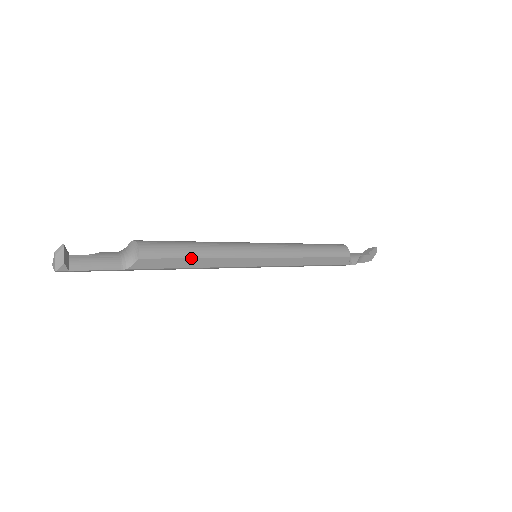
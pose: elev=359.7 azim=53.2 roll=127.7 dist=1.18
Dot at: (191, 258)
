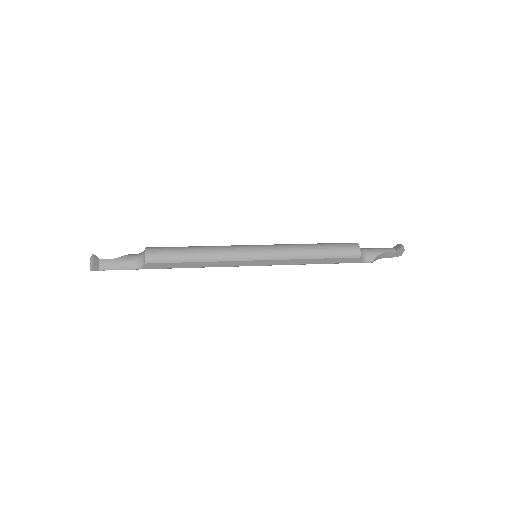
Dot at: (188, 262)
